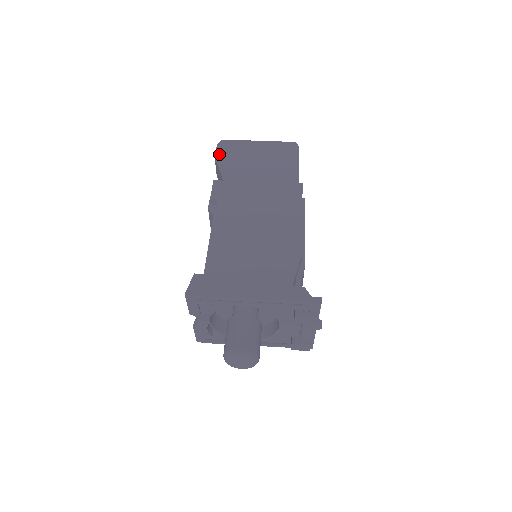
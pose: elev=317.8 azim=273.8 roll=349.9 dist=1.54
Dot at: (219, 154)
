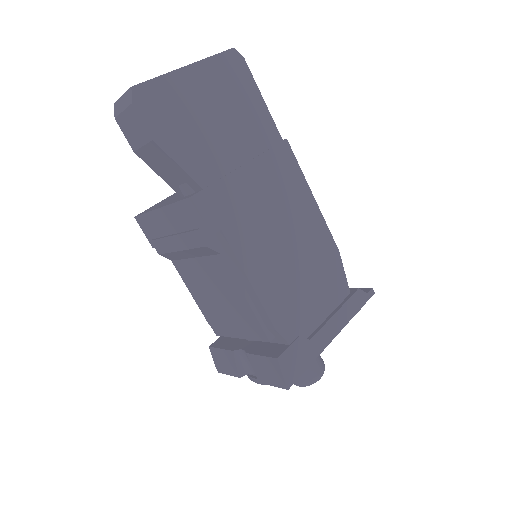
Dot at: (155, 130)
